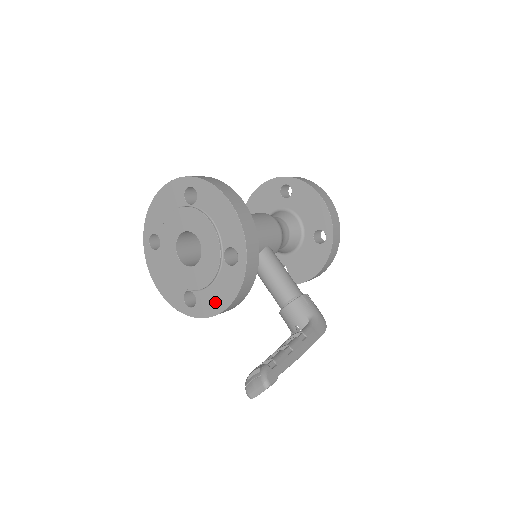
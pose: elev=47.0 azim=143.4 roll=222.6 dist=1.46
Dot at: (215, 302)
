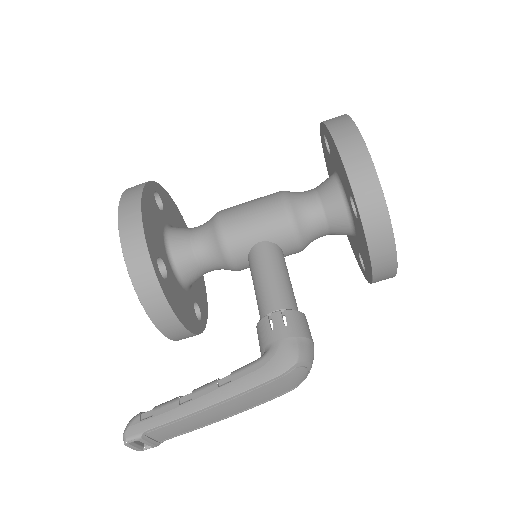
Dot at: occluded
